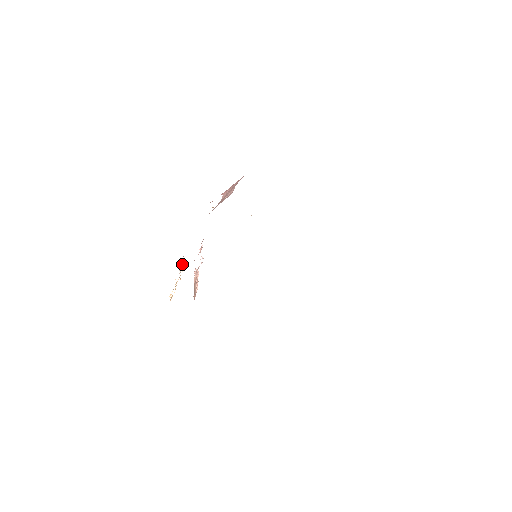
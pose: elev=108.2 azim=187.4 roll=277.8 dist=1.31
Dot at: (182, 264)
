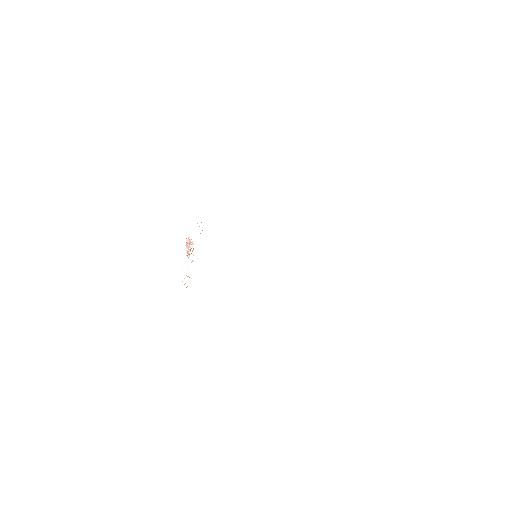
Dot at: occluded
